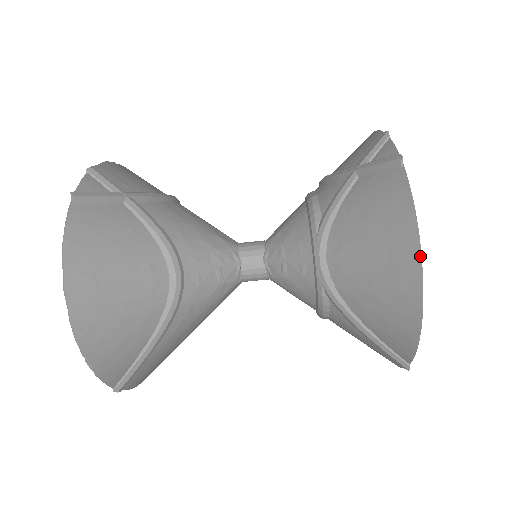
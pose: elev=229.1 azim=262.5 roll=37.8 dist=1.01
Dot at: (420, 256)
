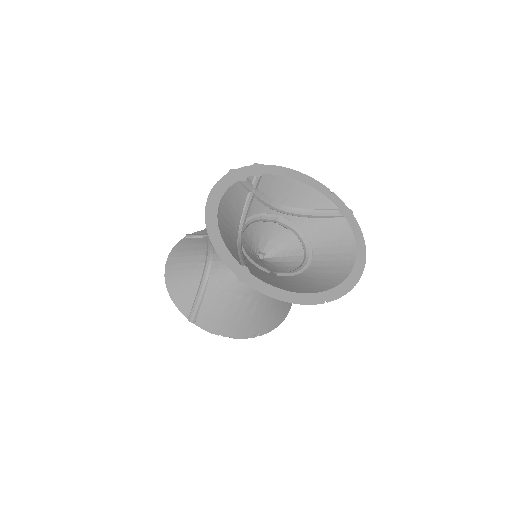
Dot at: (206, 205)
